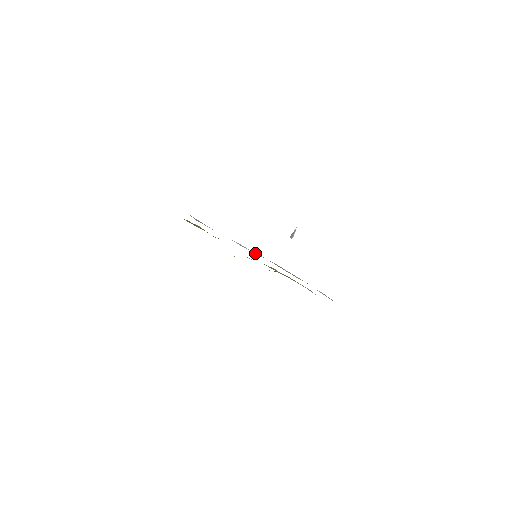
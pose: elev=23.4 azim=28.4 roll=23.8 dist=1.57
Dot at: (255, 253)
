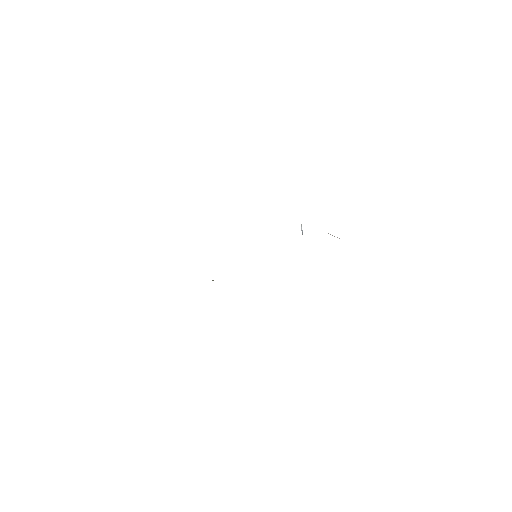
Dot at: occluded
